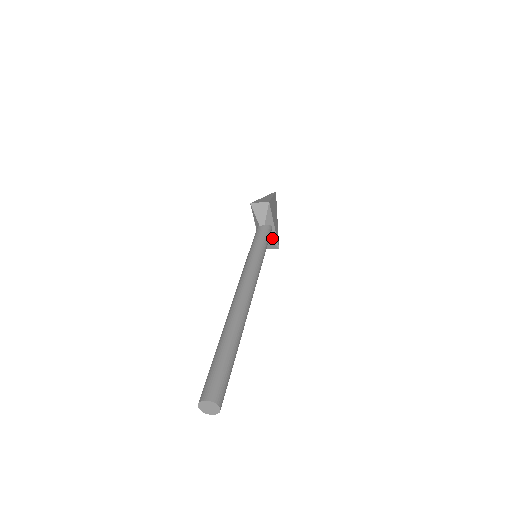
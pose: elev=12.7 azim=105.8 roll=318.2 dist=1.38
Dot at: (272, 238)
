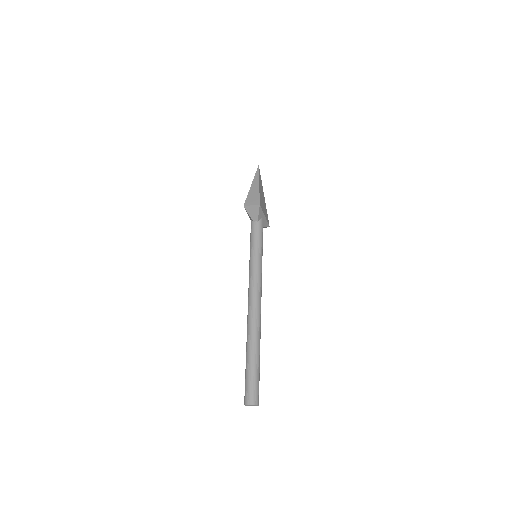
Dot at: (264, 225)
